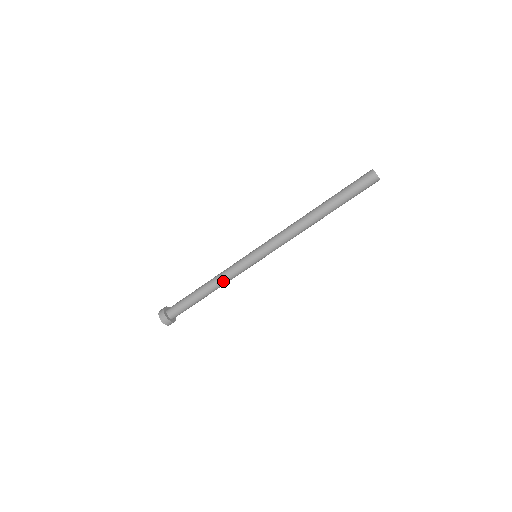
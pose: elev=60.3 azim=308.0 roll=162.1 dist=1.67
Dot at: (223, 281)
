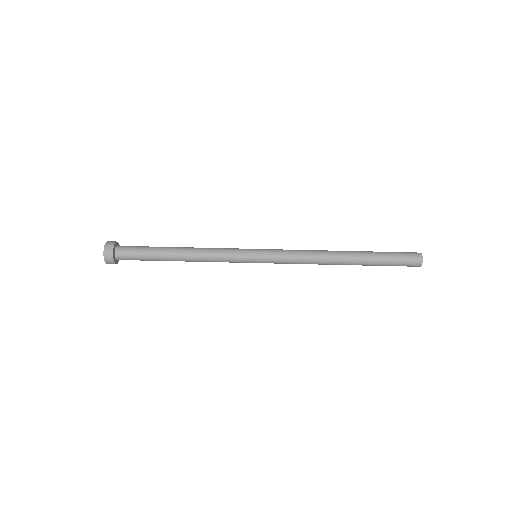
Dot at: (205, 255)
